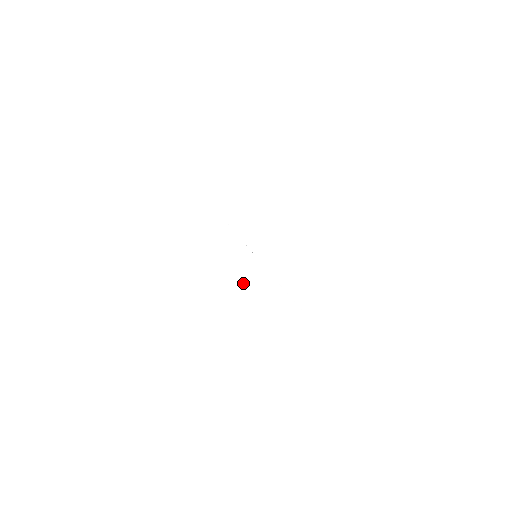
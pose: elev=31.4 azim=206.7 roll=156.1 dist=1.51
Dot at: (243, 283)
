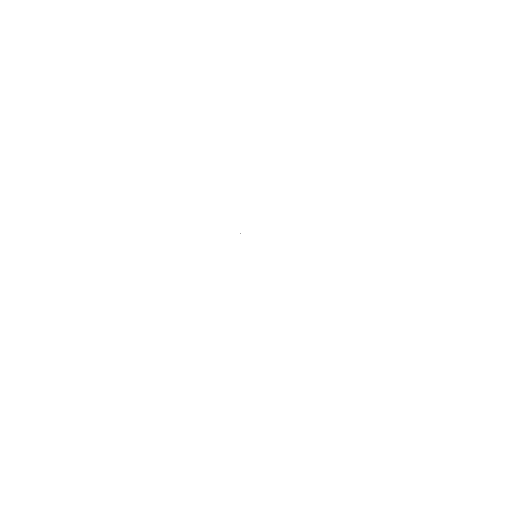
Dot at: (244, 285)
